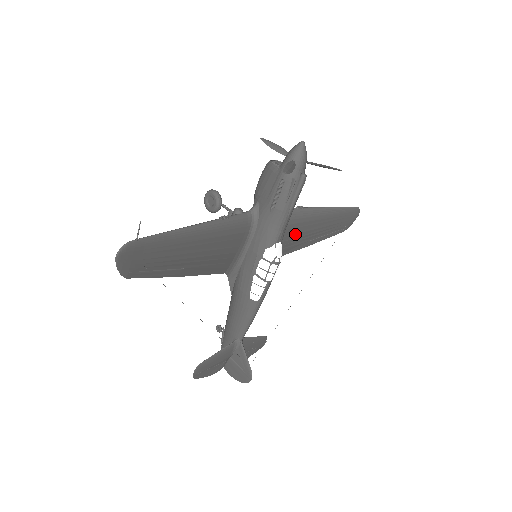
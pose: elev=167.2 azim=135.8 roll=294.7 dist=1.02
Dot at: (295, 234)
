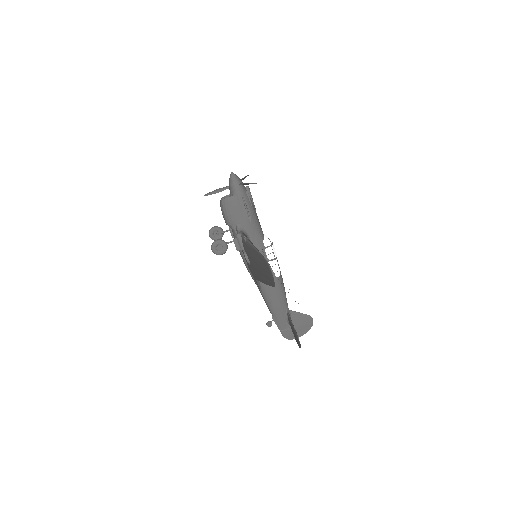
Dot at: occluded
